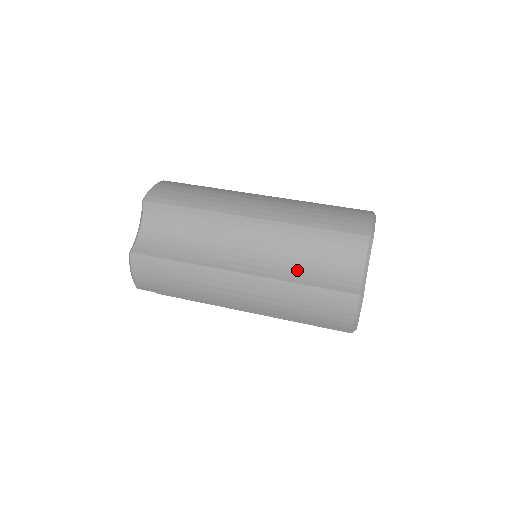
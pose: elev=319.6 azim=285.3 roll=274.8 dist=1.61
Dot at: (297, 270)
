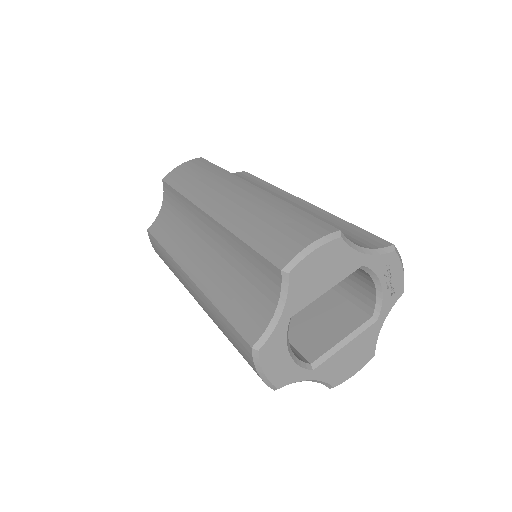
Dot at: (224, 289)
